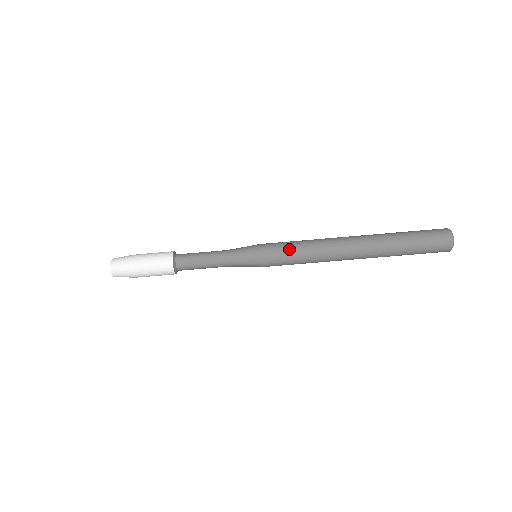
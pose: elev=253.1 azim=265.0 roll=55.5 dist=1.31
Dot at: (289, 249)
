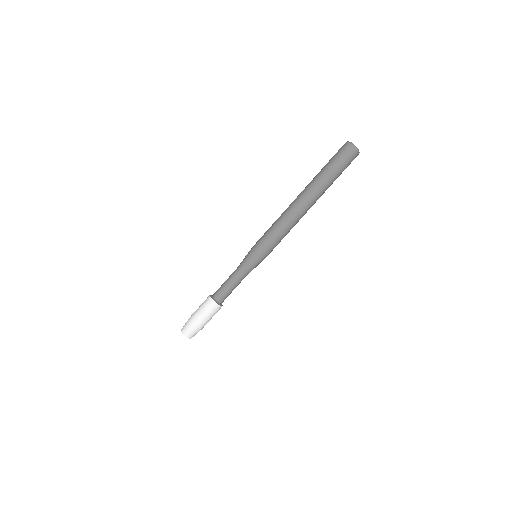
Dot at: (266, 232)
